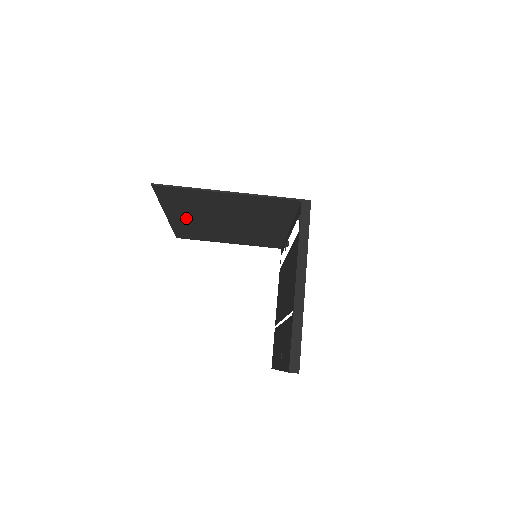
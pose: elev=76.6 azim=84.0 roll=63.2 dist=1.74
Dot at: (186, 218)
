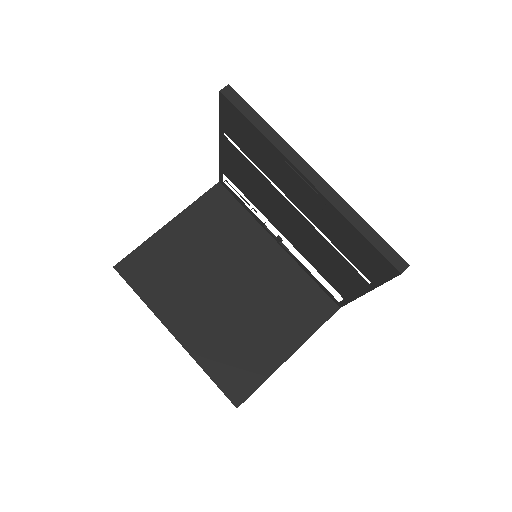
Dot at: (191, 320)
